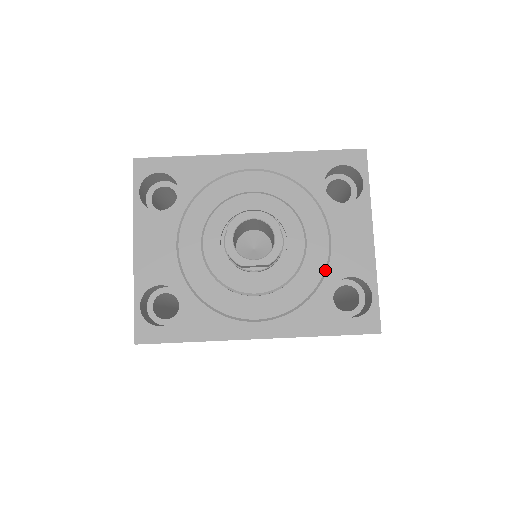
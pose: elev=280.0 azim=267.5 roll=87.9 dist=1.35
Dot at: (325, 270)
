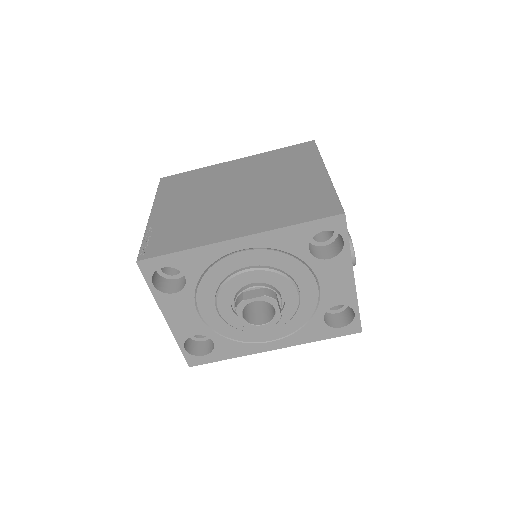
Dot at: (317, 304)
